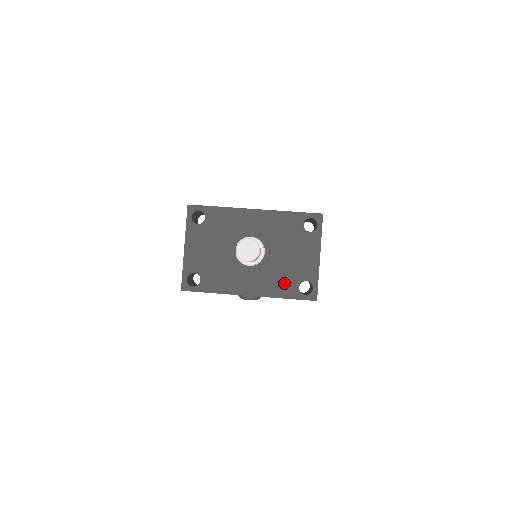
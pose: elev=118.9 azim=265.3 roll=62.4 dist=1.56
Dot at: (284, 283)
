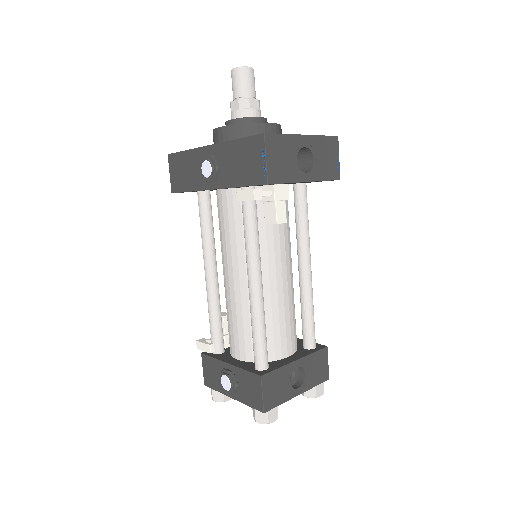
Dot at: occluded
